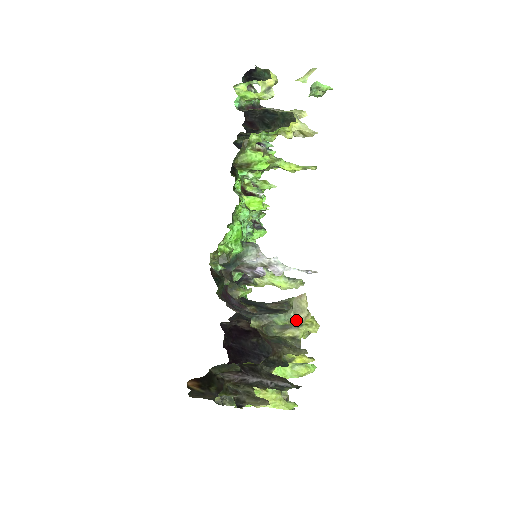
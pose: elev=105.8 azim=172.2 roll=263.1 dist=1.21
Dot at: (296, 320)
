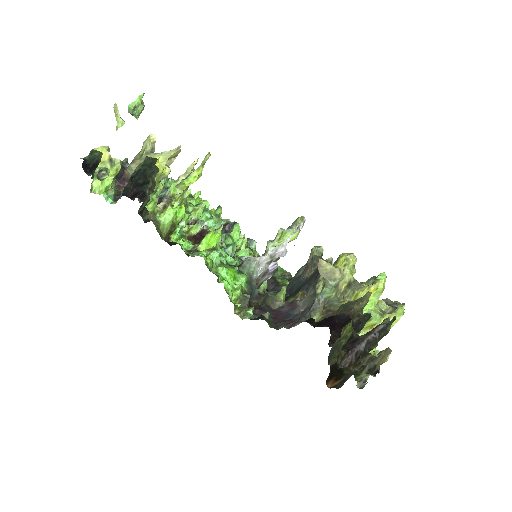
Dot at: (337, 283)
